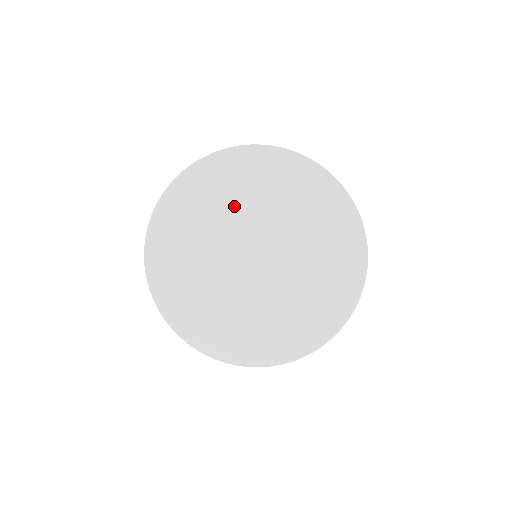
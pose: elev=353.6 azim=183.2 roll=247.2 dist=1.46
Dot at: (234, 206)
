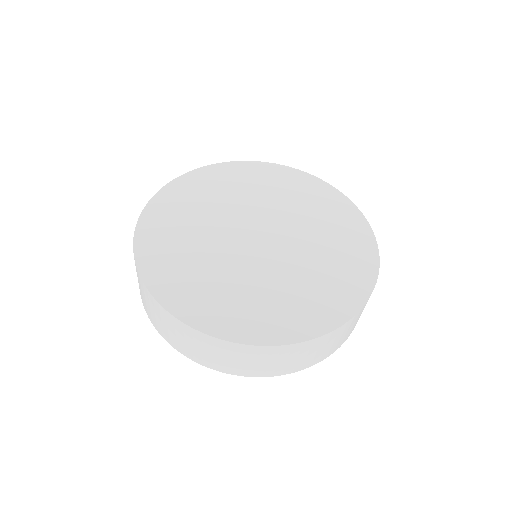
Dot at: (264, 196)
